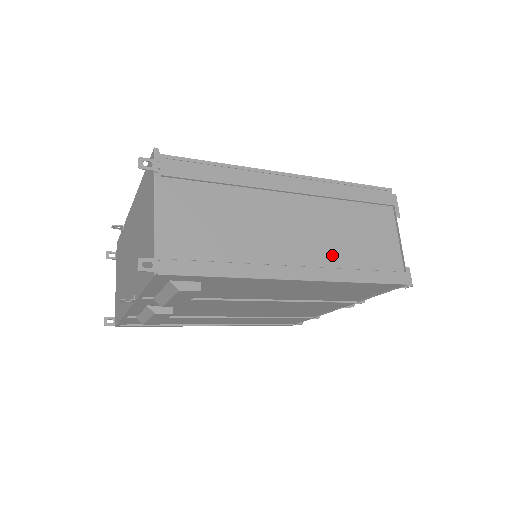
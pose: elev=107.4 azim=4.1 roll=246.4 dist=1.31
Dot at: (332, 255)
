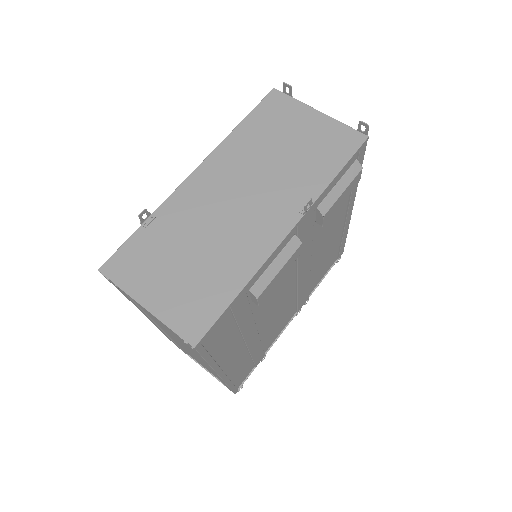
Dot at: occluded
